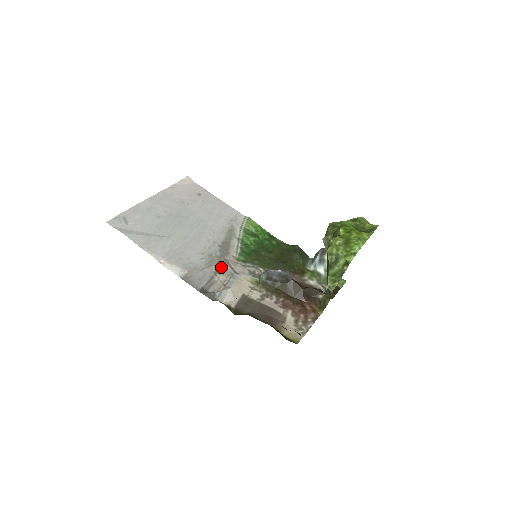
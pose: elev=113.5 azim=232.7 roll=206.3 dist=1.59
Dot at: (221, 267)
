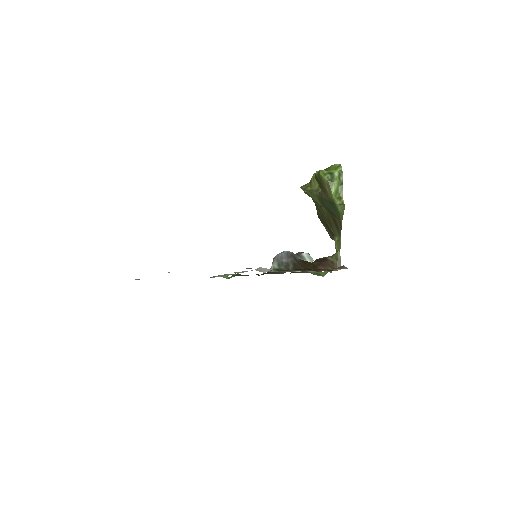
Dot at: occluded
